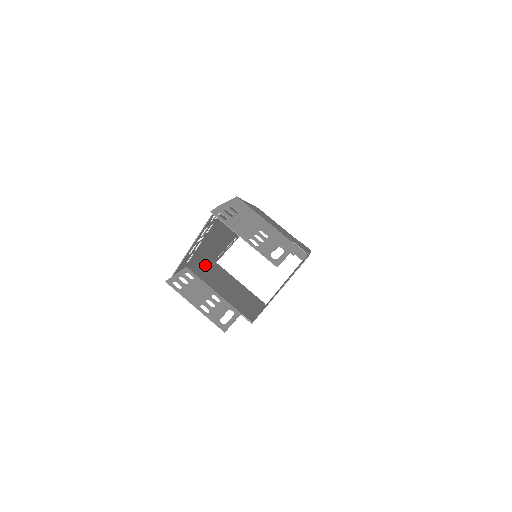
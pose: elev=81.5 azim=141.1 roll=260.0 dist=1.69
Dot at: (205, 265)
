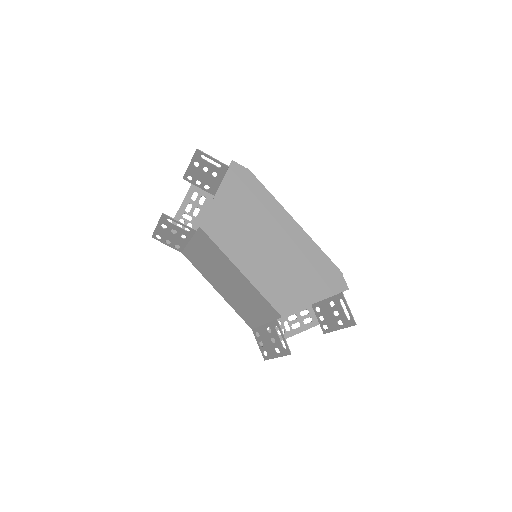
Dot at: (221, 292)
